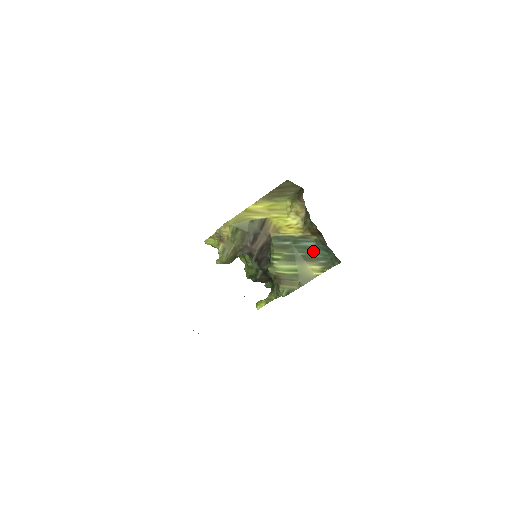
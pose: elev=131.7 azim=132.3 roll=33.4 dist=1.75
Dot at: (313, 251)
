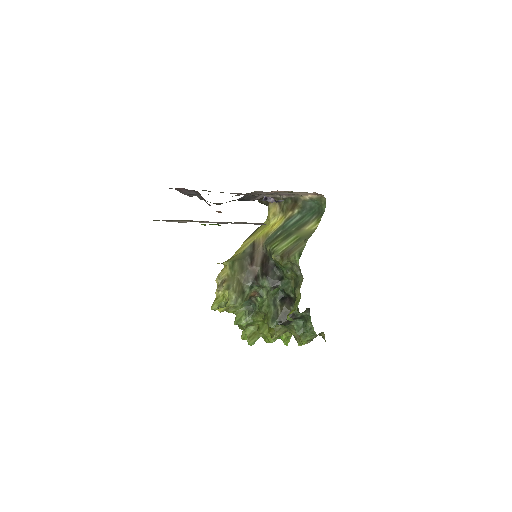
Dot at: (302, 220)
